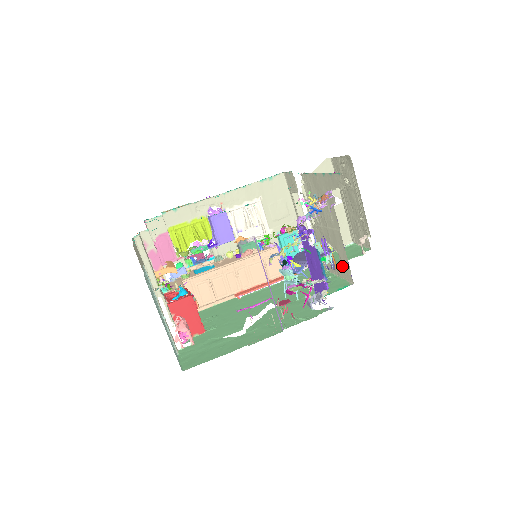
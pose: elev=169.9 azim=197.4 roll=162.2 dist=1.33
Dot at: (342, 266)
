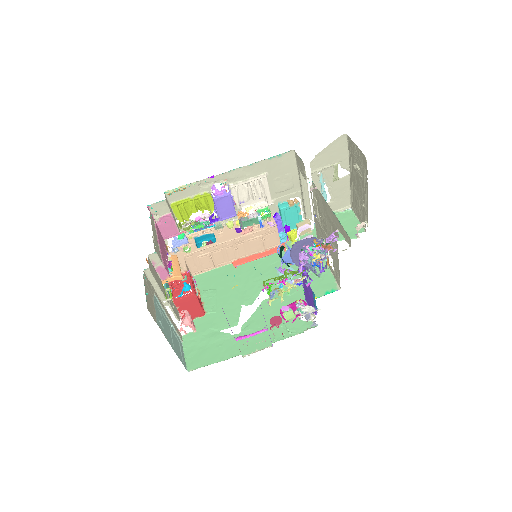
Dot at: (334, 269)
